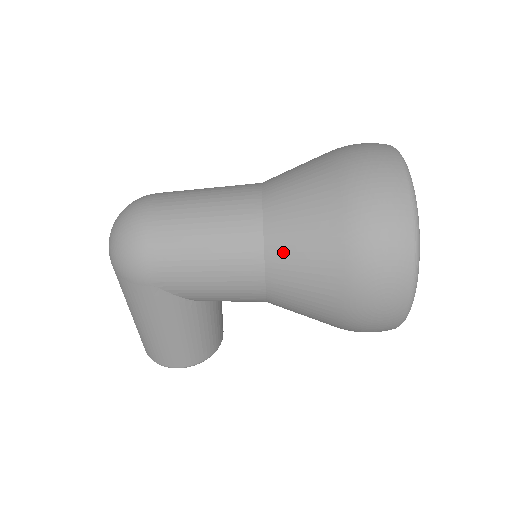
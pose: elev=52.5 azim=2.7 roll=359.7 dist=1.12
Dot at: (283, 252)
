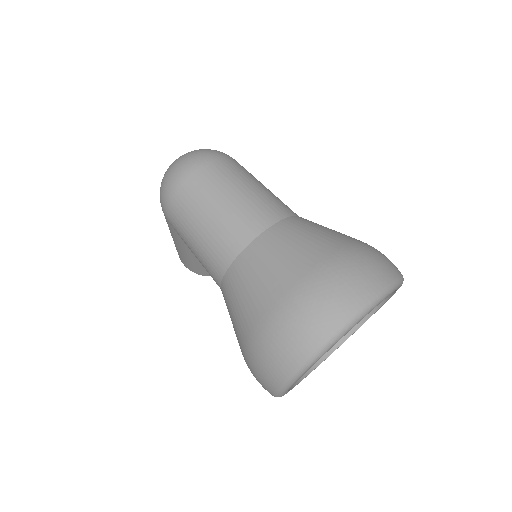
Dot at: (231, 286)
